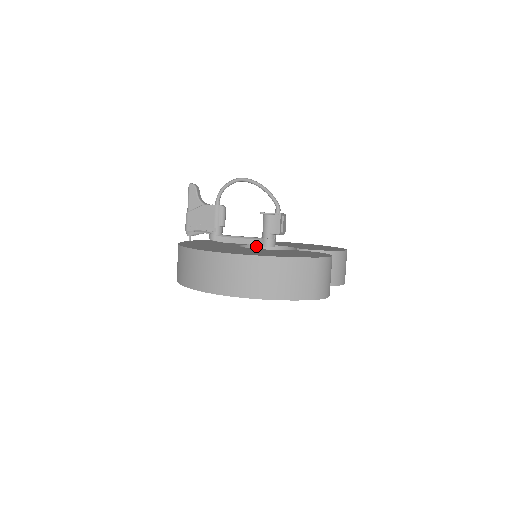
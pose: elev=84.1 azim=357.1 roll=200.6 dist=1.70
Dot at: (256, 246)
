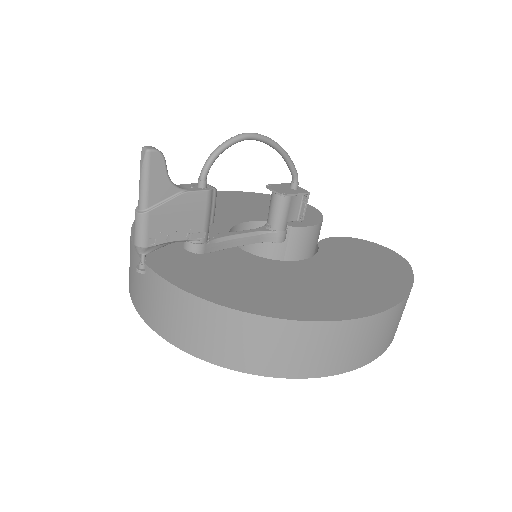
Dot at: occluded
